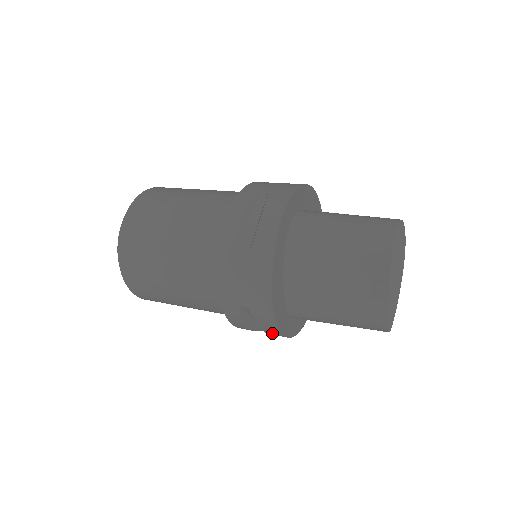
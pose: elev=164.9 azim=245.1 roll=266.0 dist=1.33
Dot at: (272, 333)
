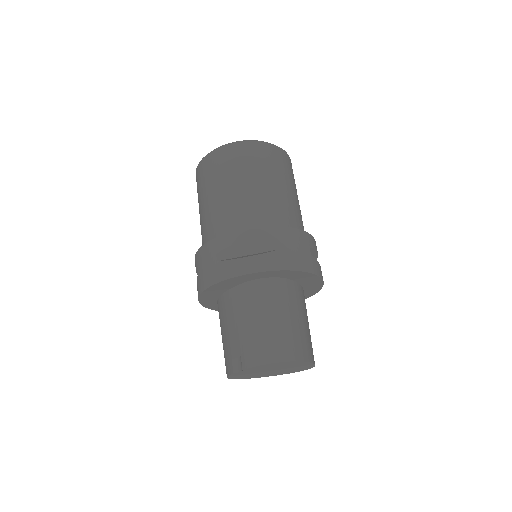
Dot at: occluded
